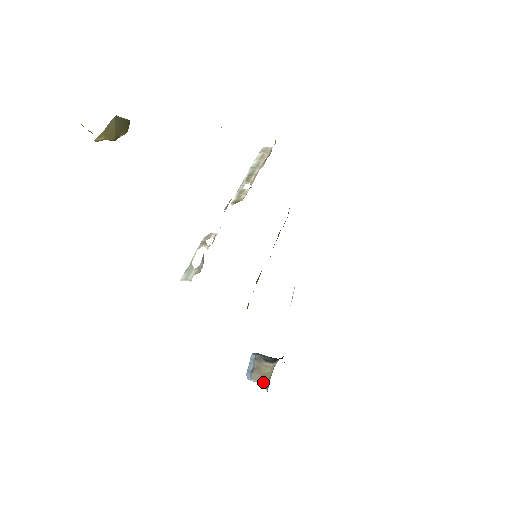
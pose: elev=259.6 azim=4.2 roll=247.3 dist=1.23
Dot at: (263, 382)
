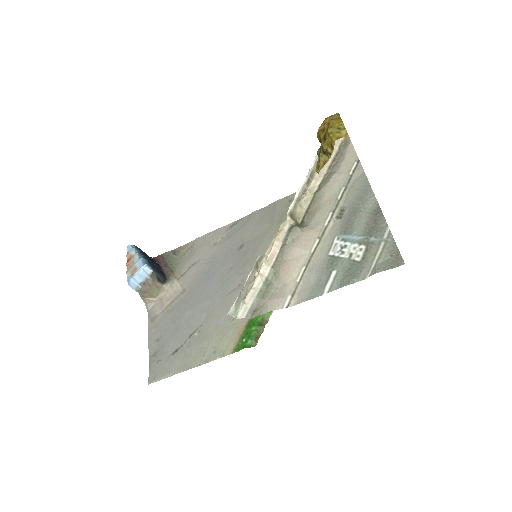
Dot at: (146, 297)
